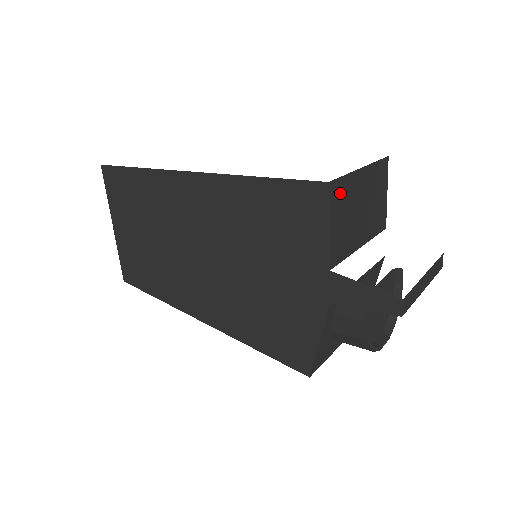
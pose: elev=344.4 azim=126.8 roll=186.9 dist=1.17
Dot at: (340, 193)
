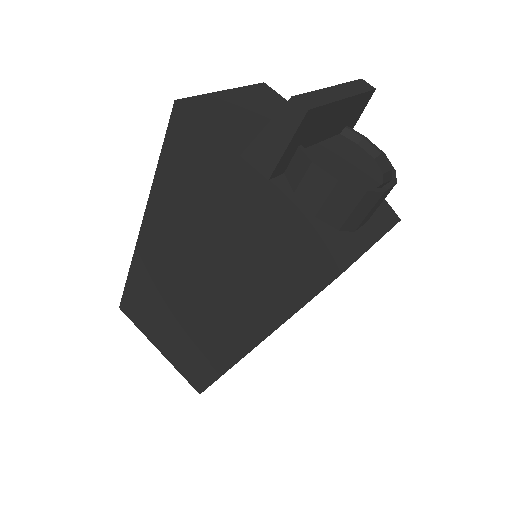
Dot at: (202, 106)
